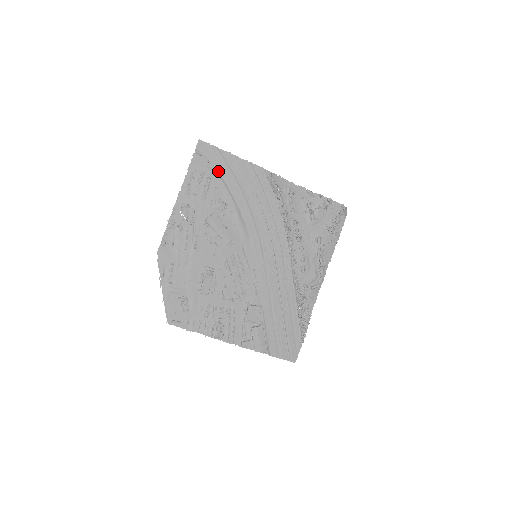
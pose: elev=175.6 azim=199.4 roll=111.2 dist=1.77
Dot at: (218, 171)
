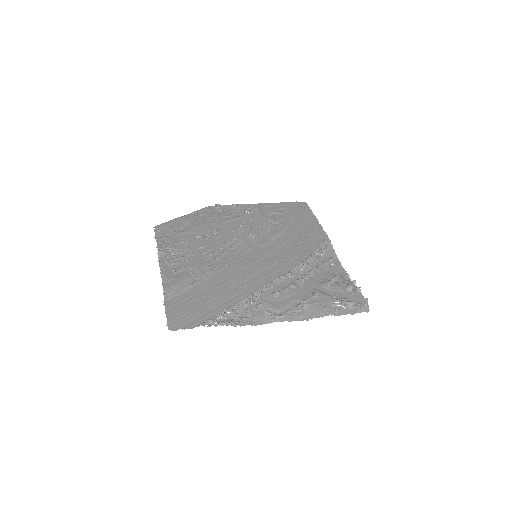
Dot at: (297, 215)
